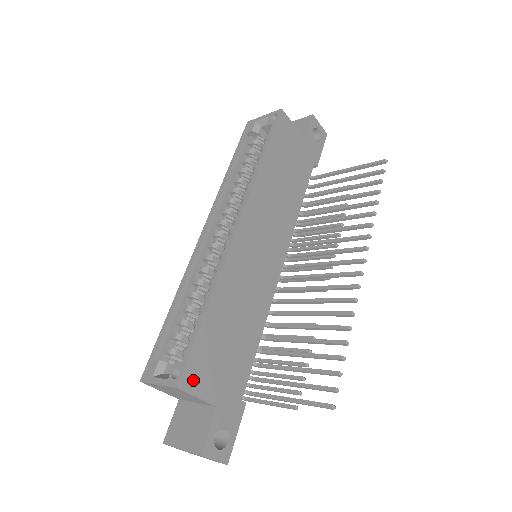
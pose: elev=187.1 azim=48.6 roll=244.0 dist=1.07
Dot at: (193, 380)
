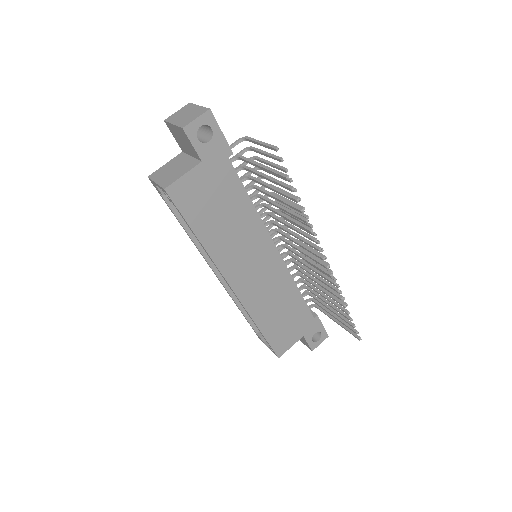
Dot at: (282, 348)
